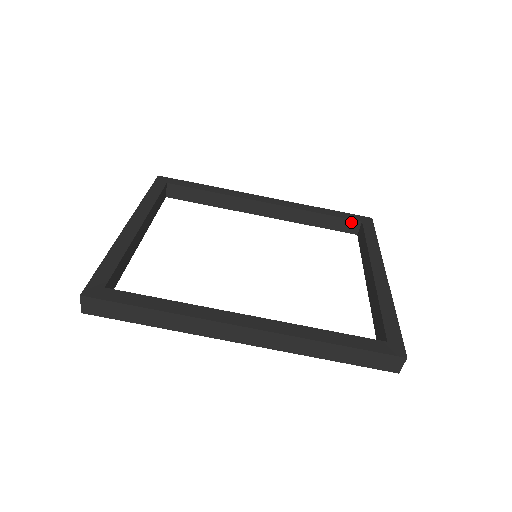
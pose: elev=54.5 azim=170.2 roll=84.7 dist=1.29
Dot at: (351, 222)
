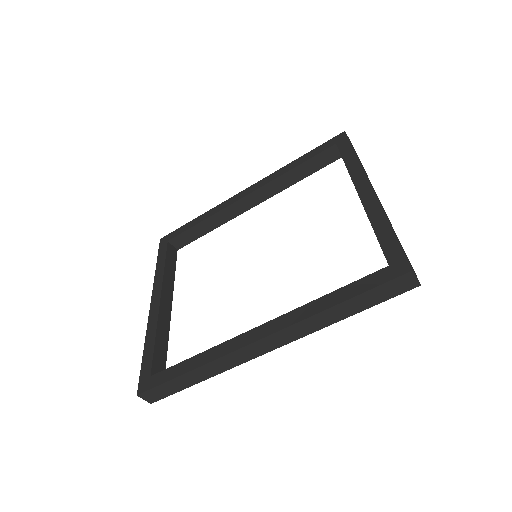
Dot at: (327, 152)
